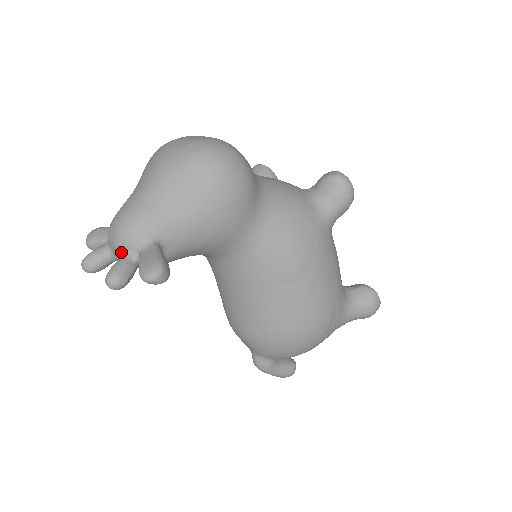
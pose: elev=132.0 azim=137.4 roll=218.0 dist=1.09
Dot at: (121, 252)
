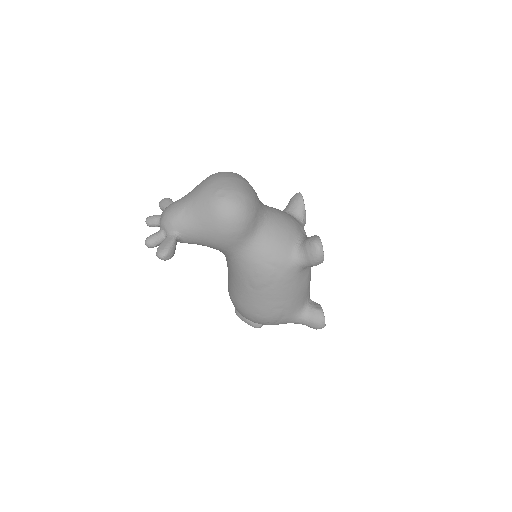
Dot at: (161, 228)
